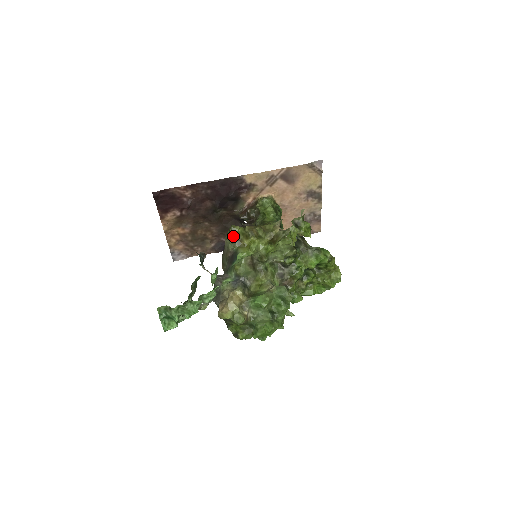
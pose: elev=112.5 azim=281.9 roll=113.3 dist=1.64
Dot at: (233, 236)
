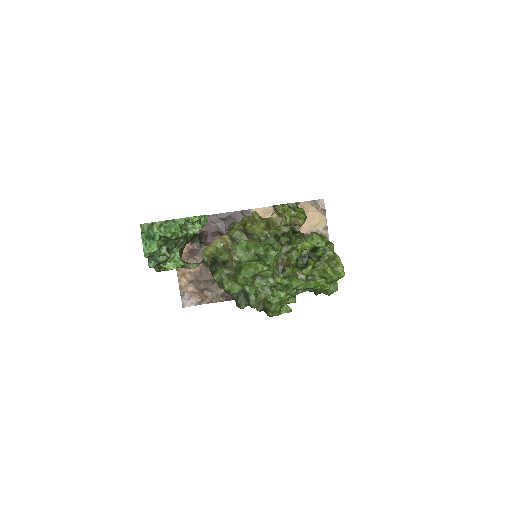
Dot at: (232, 228)
